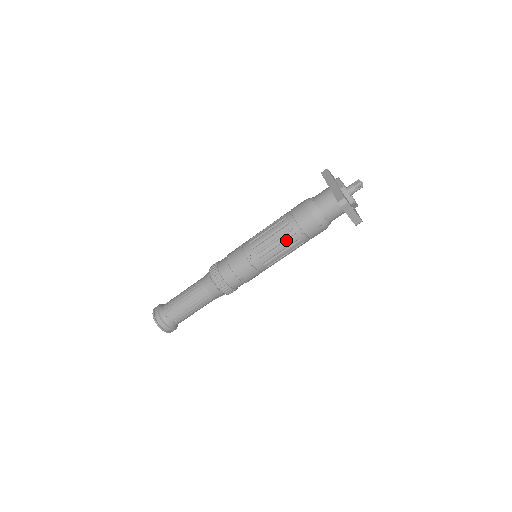
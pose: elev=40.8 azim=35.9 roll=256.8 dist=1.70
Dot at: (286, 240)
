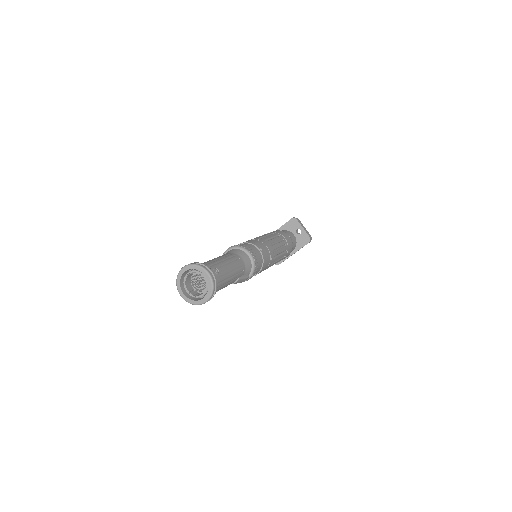
Dot at: (275, 237)
